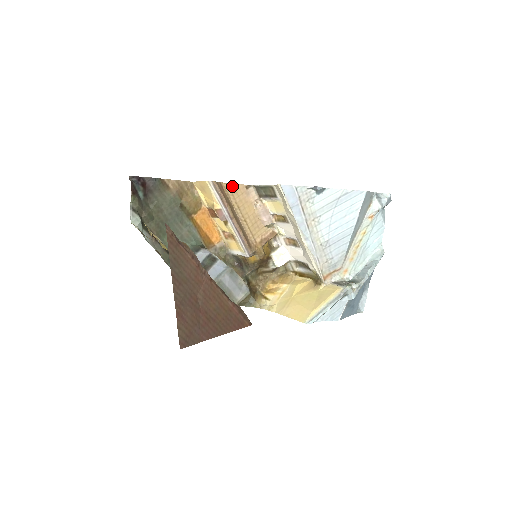
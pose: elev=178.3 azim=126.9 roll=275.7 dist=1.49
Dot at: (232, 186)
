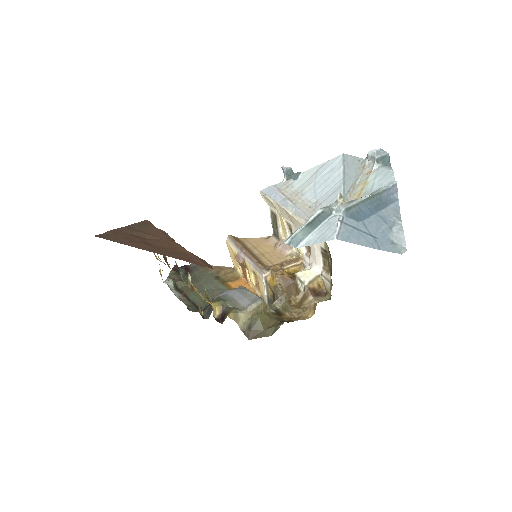
Dot at: (251, 239)
